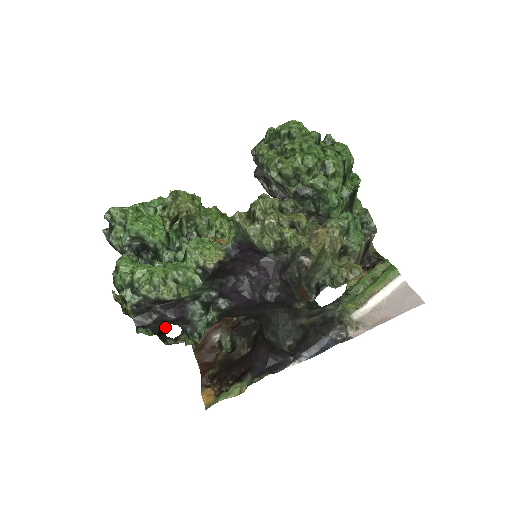
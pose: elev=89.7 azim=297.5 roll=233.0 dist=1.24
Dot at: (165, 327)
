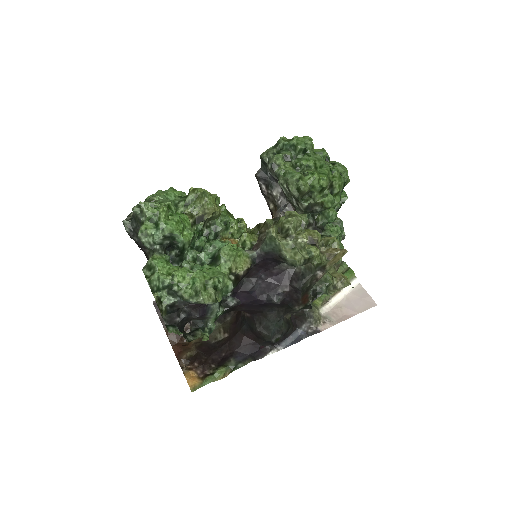
Dot at: occluded
